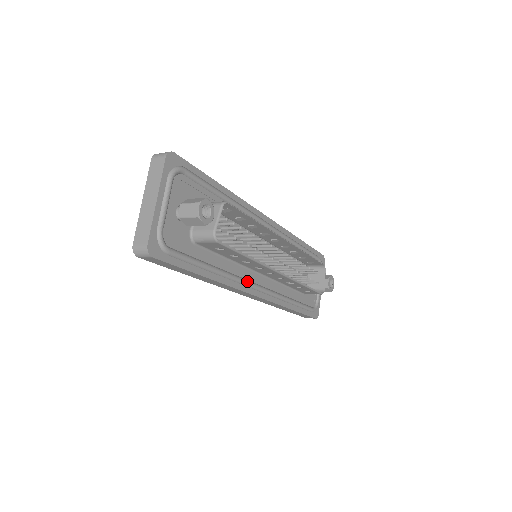
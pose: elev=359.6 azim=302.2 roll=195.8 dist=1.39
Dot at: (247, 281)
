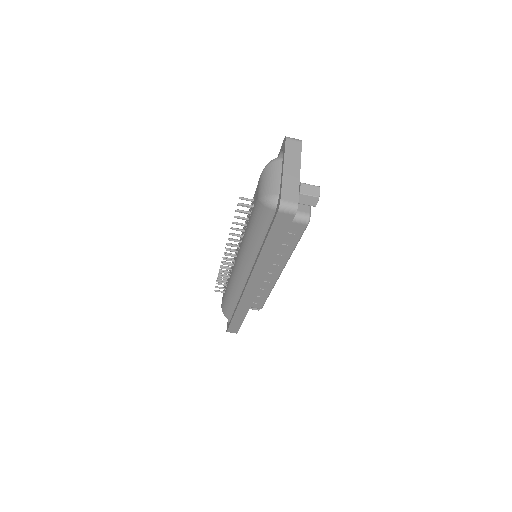
Dot at: occluded
